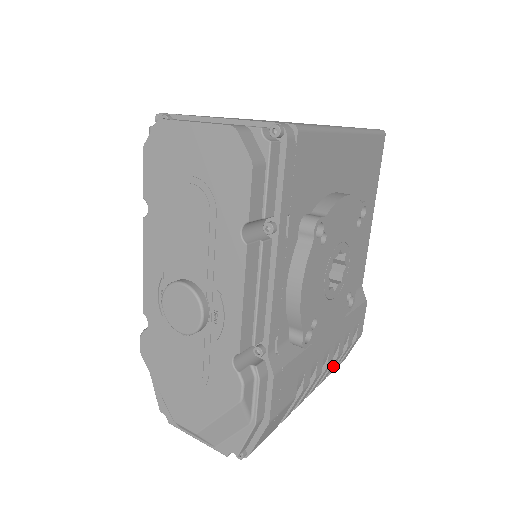
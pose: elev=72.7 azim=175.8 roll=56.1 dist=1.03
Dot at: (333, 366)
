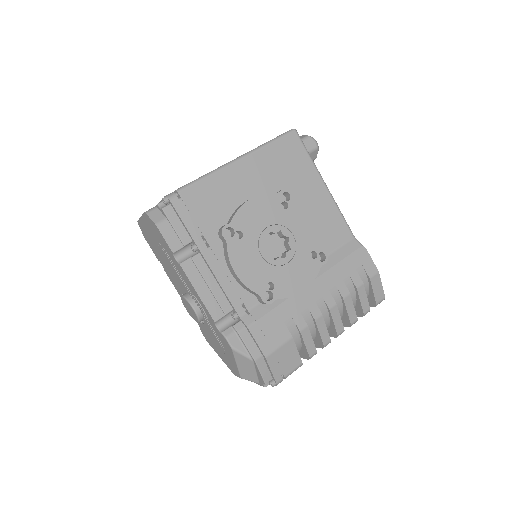
Dot at: (353, 306)
